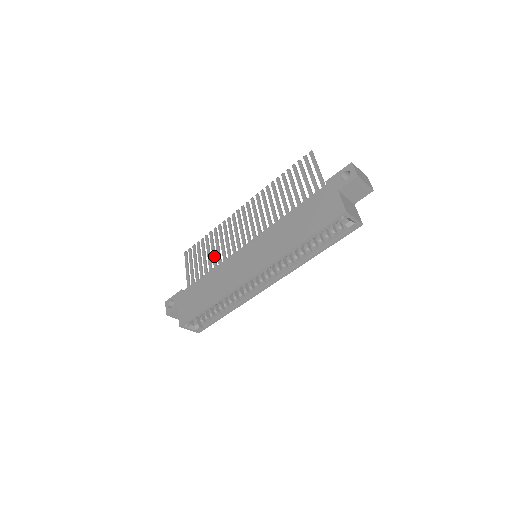
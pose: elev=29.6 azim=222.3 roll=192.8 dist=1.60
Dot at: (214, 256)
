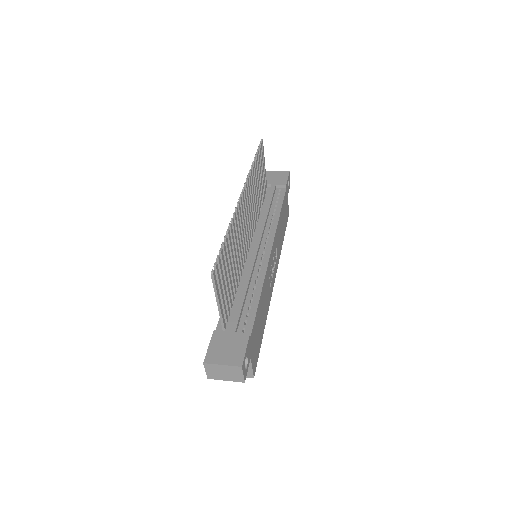
Dot at: occluded
